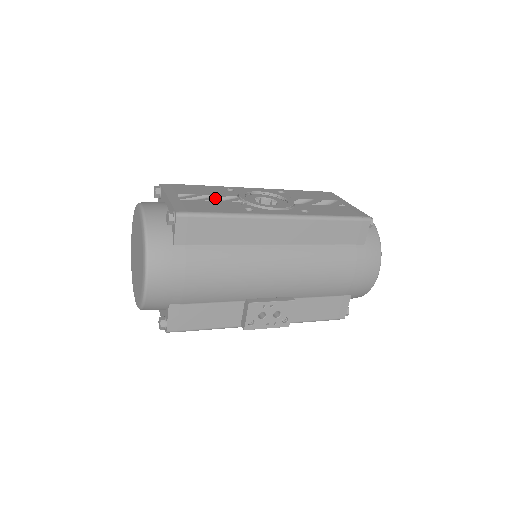
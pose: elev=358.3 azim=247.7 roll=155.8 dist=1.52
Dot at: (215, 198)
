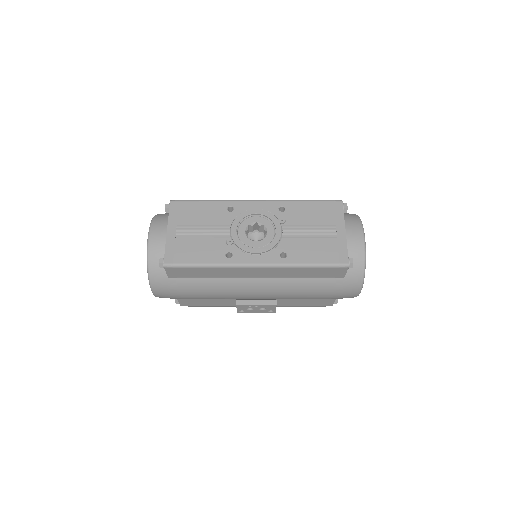
Dot at: (208, 232)
